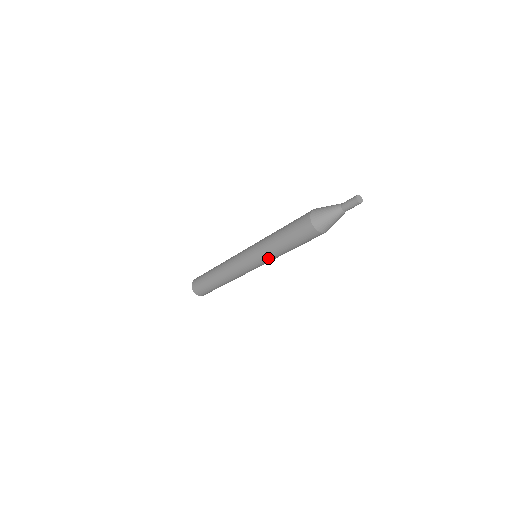
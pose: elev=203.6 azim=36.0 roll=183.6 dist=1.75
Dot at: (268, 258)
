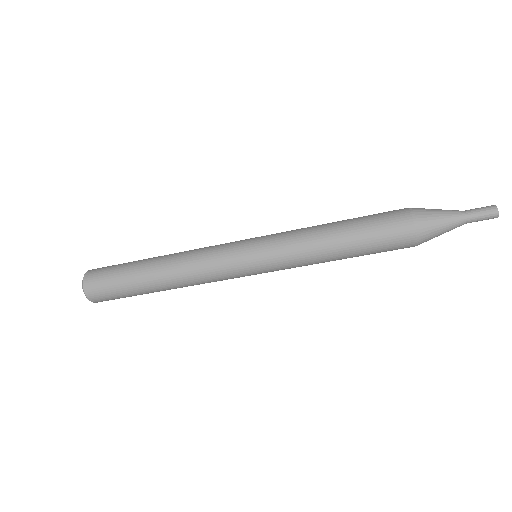
Dot at: (292, 261)
